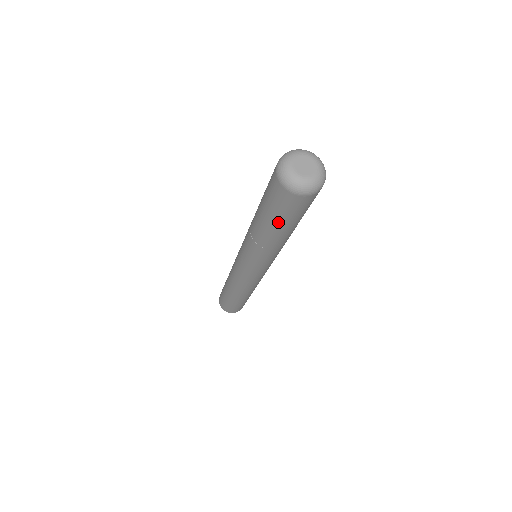
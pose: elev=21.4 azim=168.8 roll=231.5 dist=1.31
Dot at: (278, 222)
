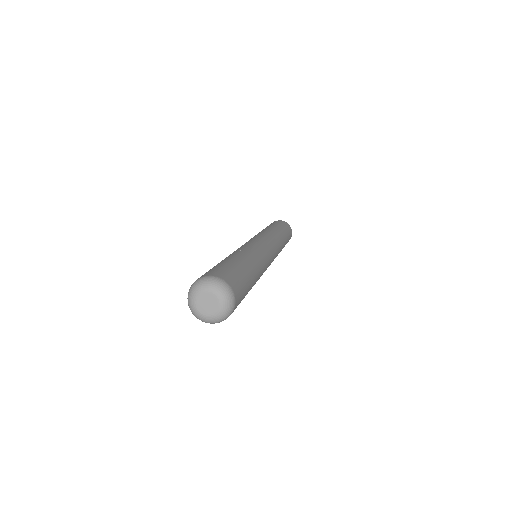
Dot at: occluded
